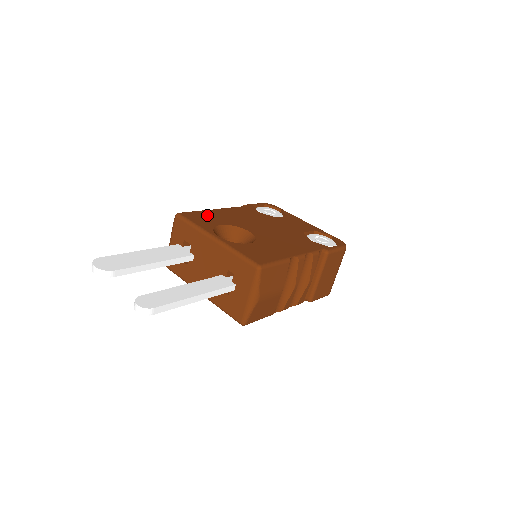
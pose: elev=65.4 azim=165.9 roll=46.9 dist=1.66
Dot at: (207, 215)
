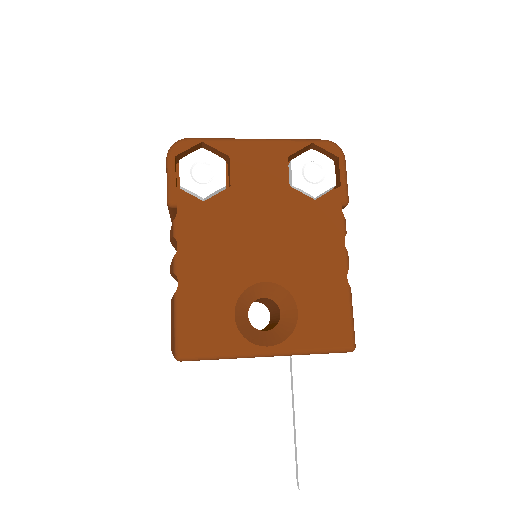
Dot at: (197, 312)
